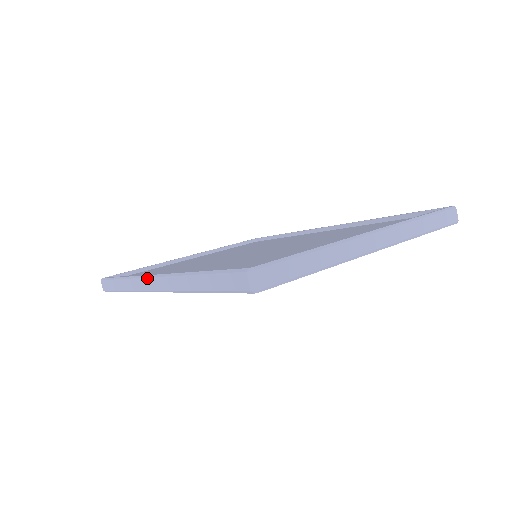
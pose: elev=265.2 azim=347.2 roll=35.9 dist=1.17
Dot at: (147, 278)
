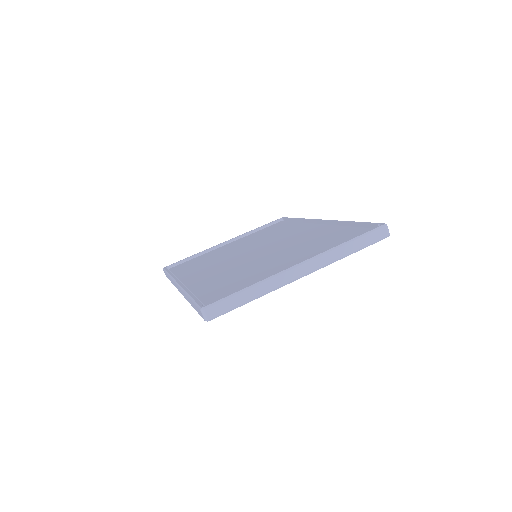
Dot at: (176, 284)
